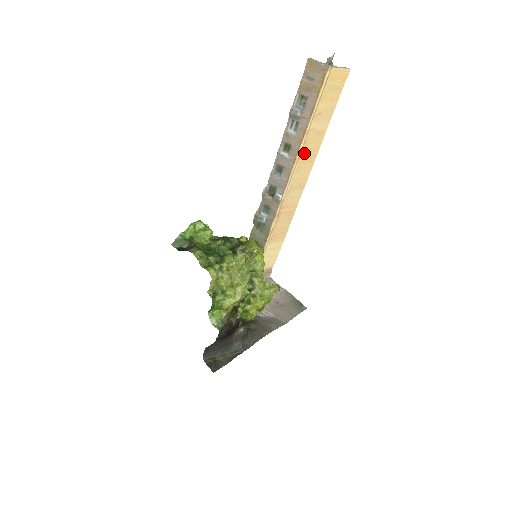
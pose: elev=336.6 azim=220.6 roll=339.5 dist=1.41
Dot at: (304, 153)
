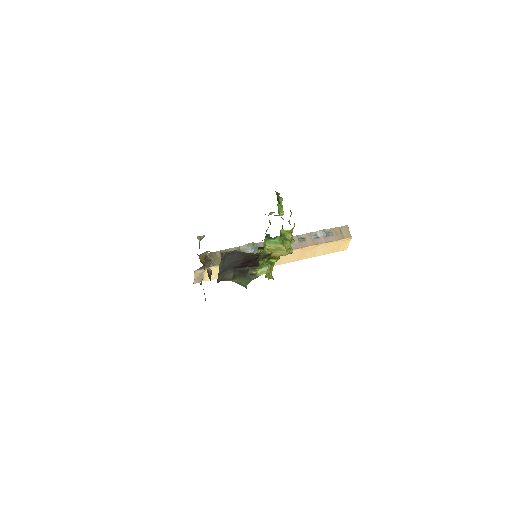
Dot at: (304, 251)
